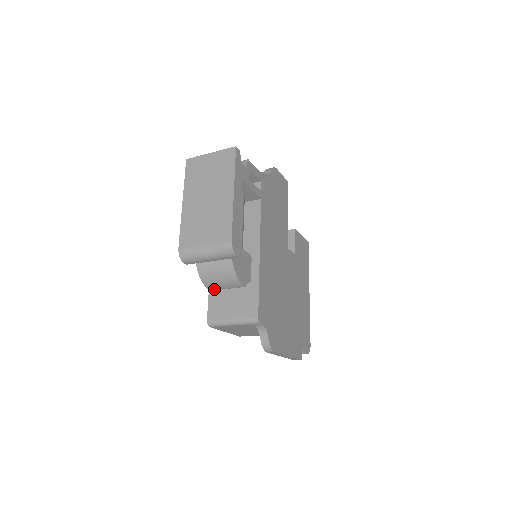
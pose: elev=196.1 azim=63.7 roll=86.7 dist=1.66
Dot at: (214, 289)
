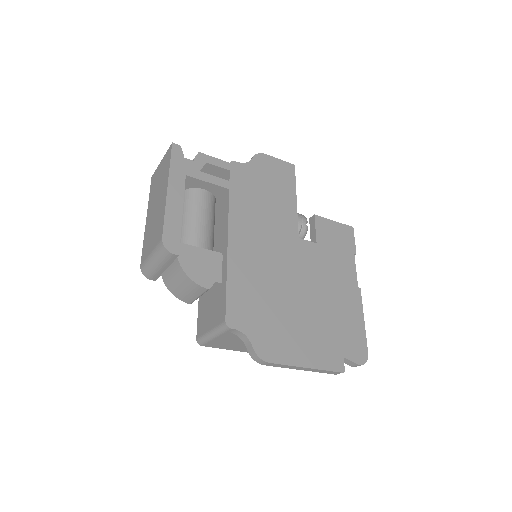
Dot at: (190, 301)
